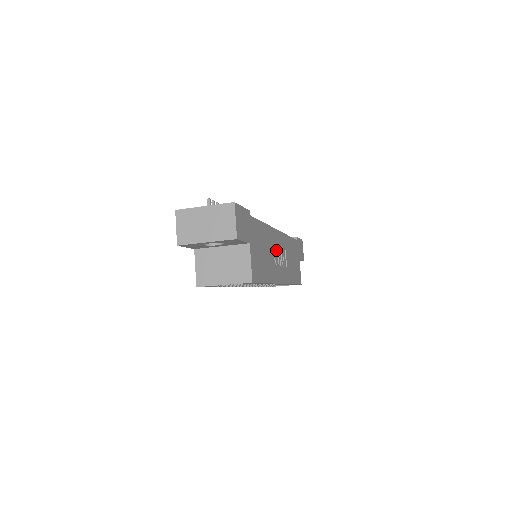
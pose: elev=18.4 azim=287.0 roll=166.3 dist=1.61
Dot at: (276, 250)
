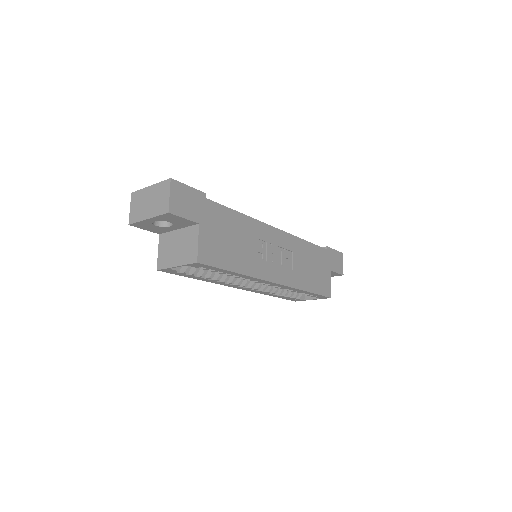
Dot at: (267, 246)
